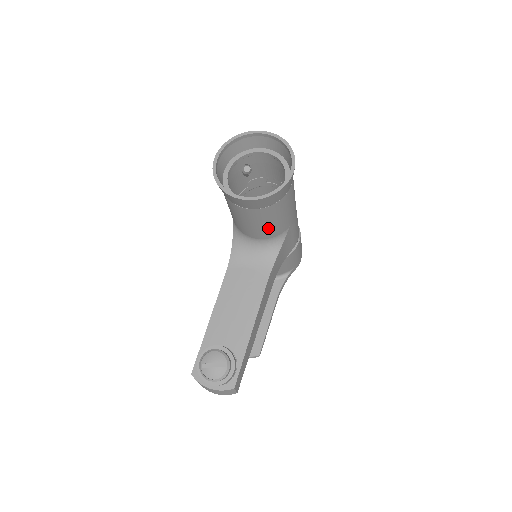
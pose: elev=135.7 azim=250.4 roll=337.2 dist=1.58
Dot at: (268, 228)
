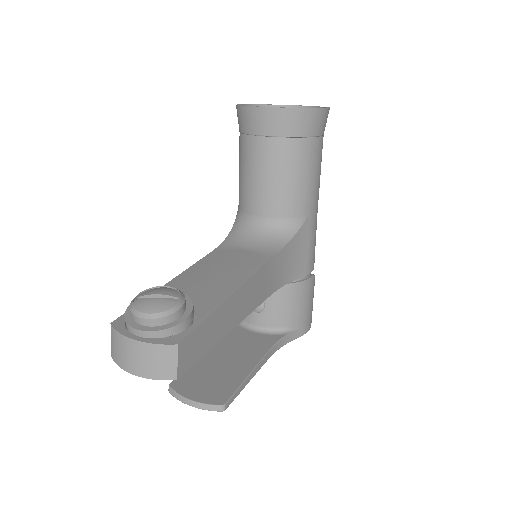
Dot at: (283, 191)
